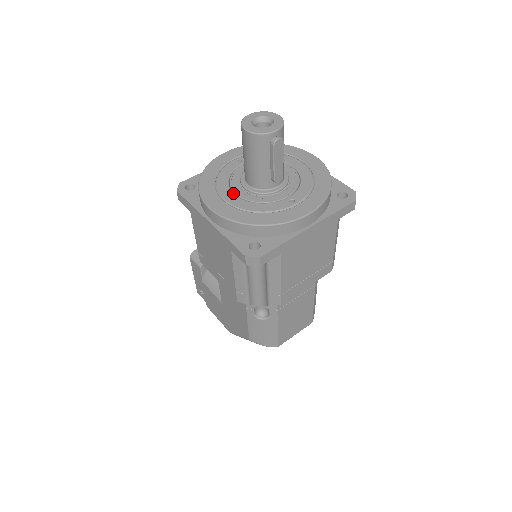
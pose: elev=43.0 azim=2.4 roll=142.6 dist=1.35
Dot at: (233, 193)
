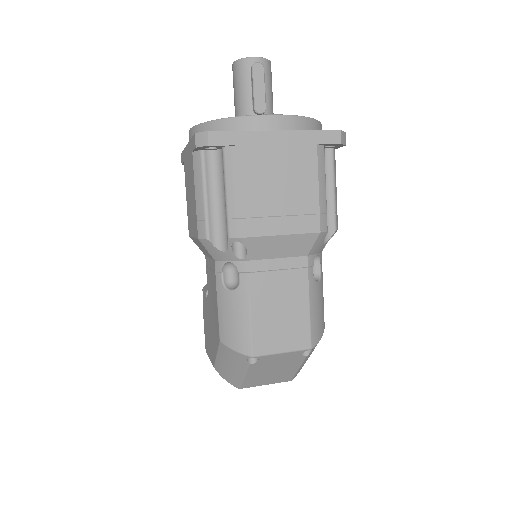
Dot at: occluded
